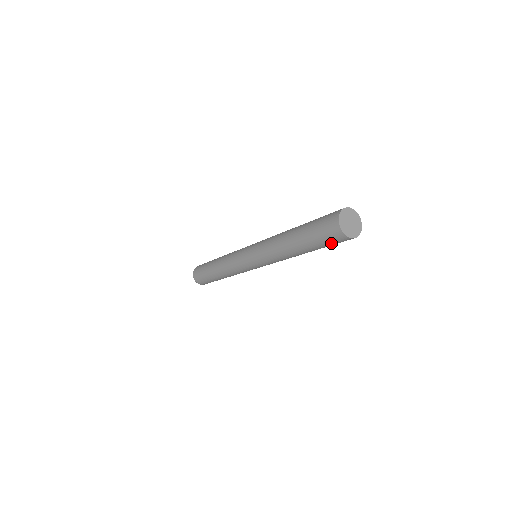
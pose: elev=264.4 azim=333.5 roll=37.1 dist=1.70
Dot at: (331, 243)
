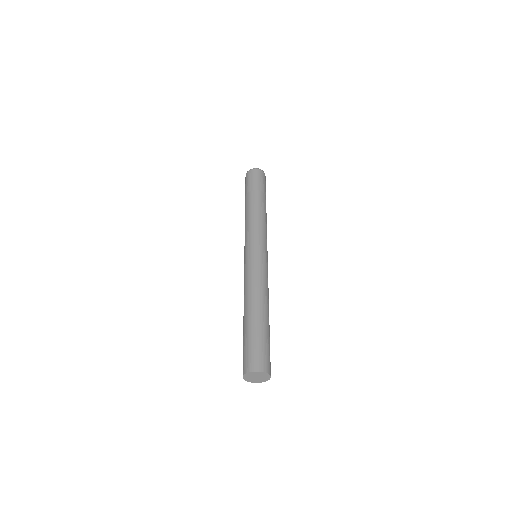
Dot at: occluded
